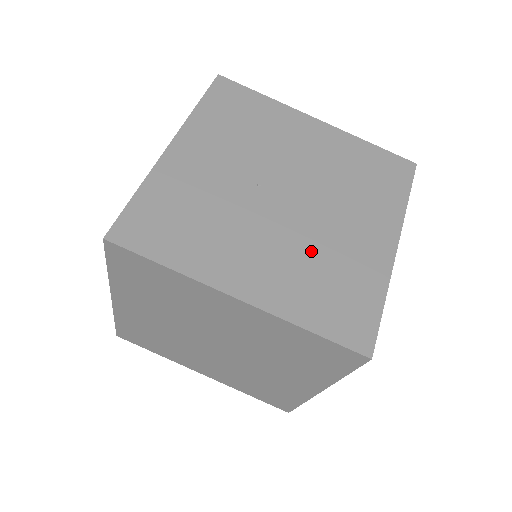
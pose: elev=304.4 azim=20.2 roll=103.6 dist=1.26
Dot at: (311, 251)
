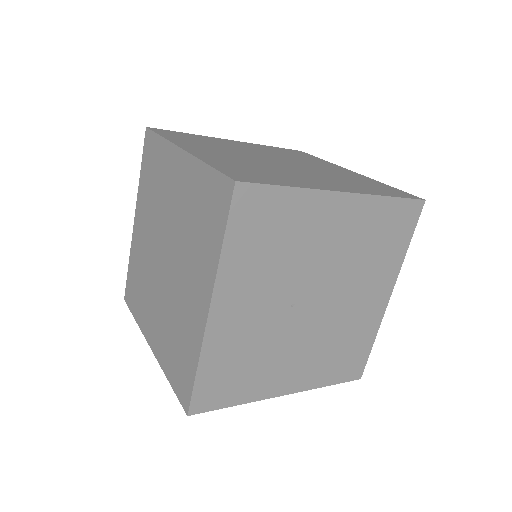
Dot at: (331, 336)
